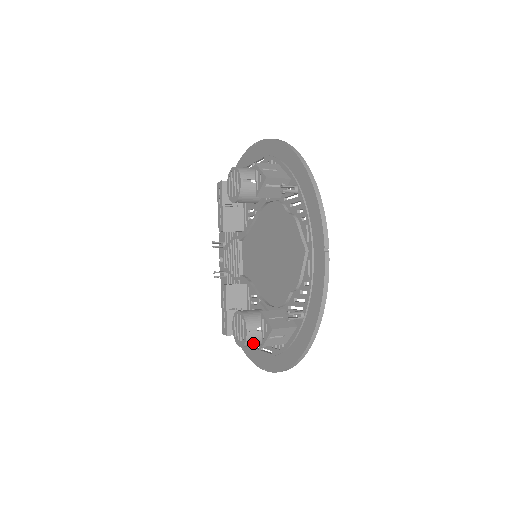
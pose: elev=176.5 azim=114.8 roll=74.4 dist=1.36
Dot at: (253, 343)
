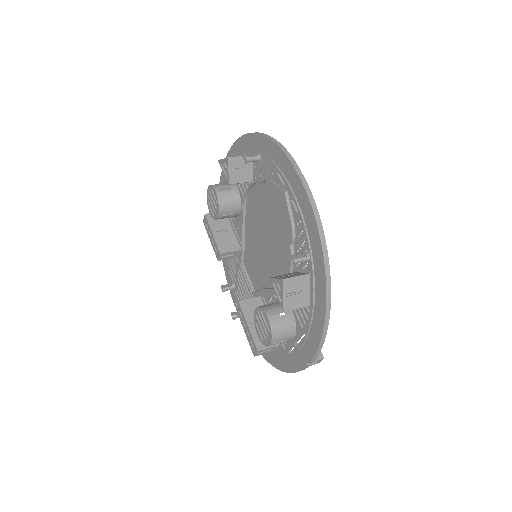
Dot at: (281, 333)
